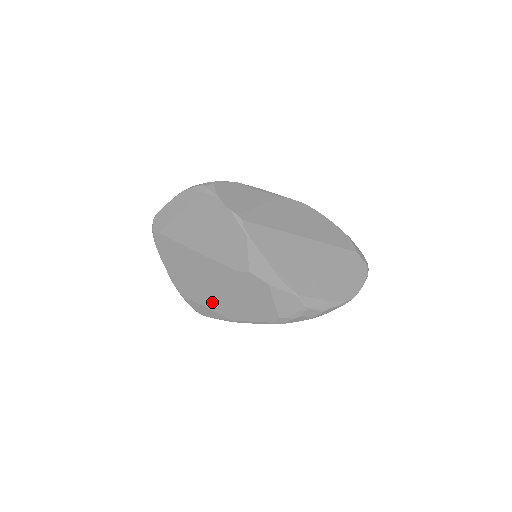
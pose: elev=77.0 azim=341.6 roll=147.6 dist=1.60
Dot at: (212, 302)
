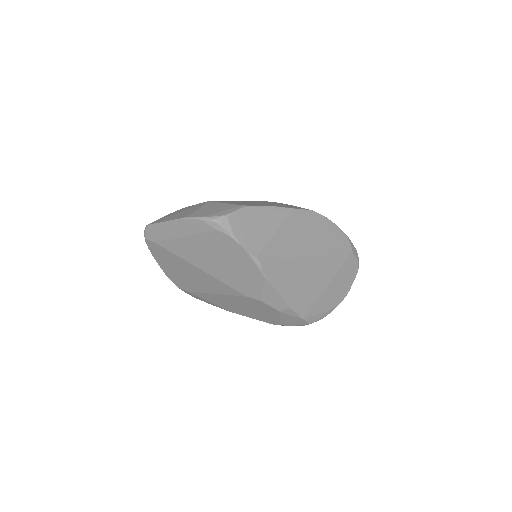
Dot at: (211, 299)
